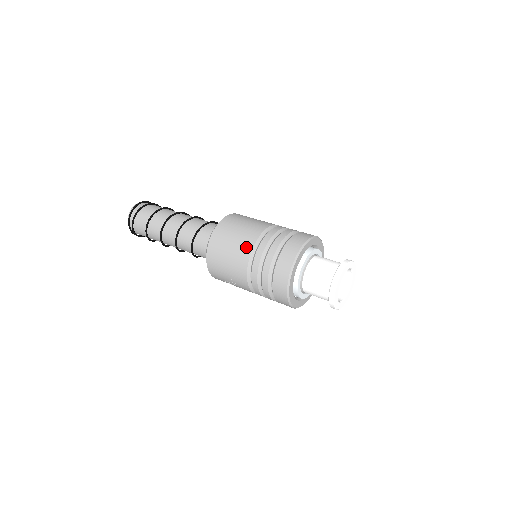
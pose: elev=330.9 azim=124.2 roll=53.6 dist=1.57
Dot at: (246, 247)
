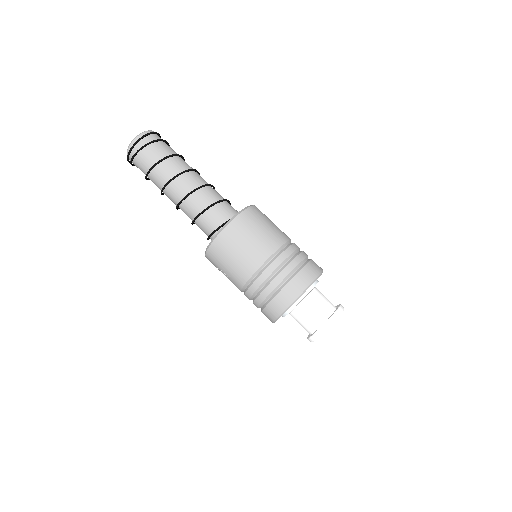
Dot at: (254, 262)
